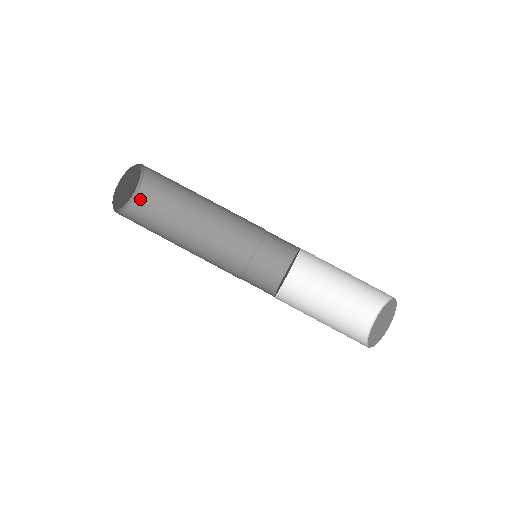
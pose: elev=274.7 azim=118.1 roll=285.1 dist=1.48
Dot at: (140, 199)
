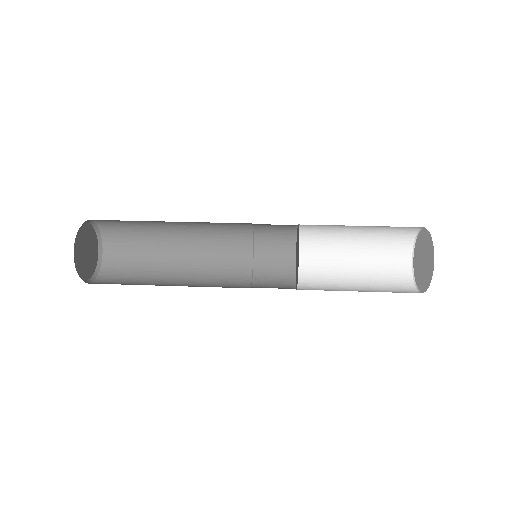
Dot at: occluded
